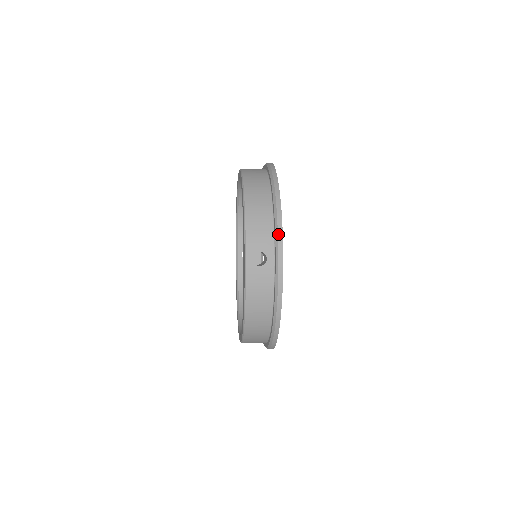
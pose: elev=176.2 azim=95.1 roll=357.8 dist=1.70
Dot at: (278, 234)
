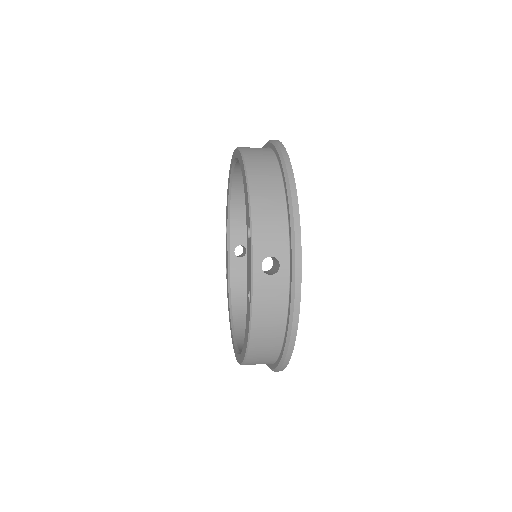
Dot at: (295, 233)
